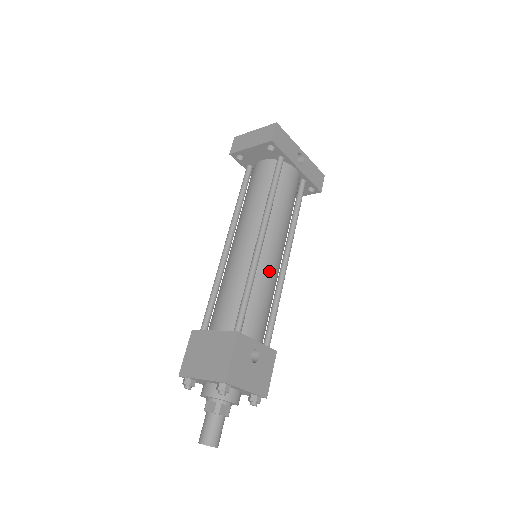
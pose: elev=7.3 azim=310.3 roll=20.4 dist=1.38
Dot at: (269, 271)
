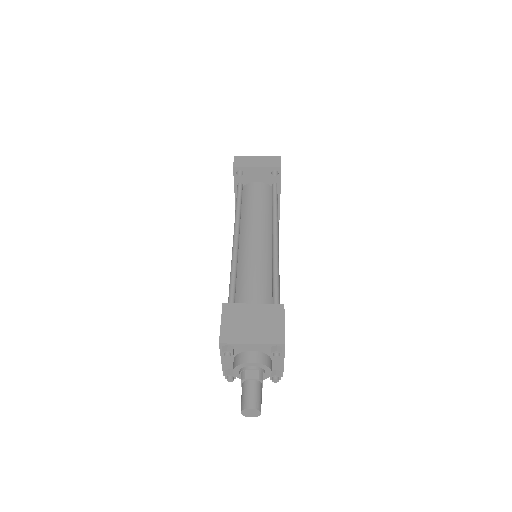
Dot at: occluded
